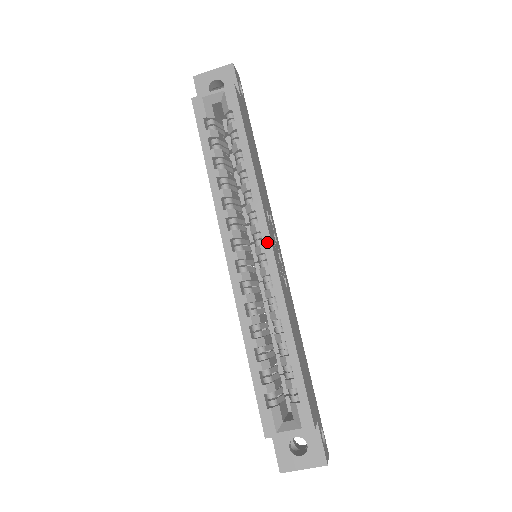
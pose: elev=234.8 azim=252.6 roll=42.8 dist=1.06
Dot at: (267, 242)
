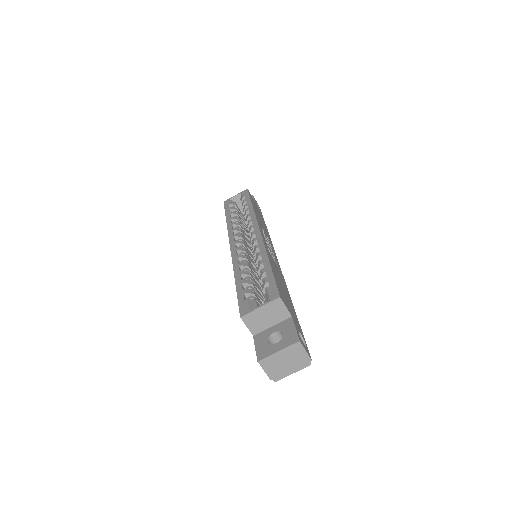
Dot at: (257, 229)
